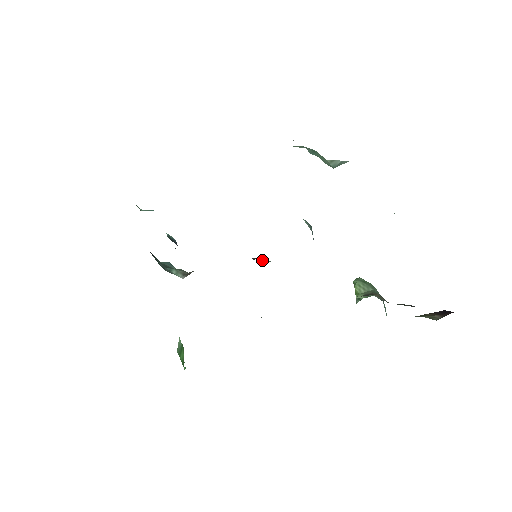
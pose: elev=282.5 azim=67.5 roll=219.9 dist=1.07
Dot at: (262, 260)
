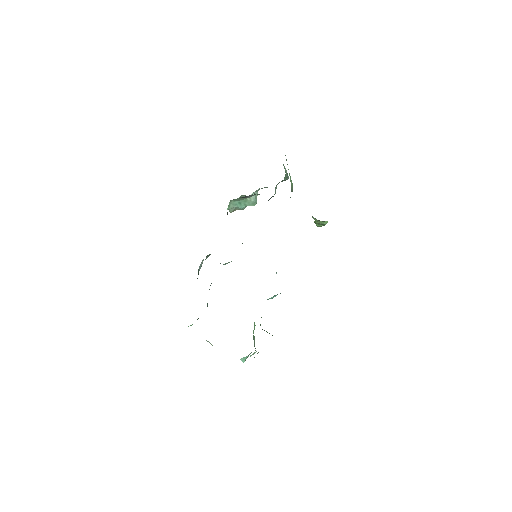
Dot at: occluded
